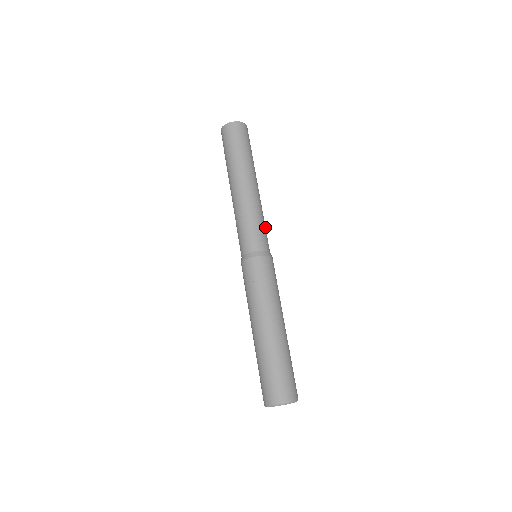
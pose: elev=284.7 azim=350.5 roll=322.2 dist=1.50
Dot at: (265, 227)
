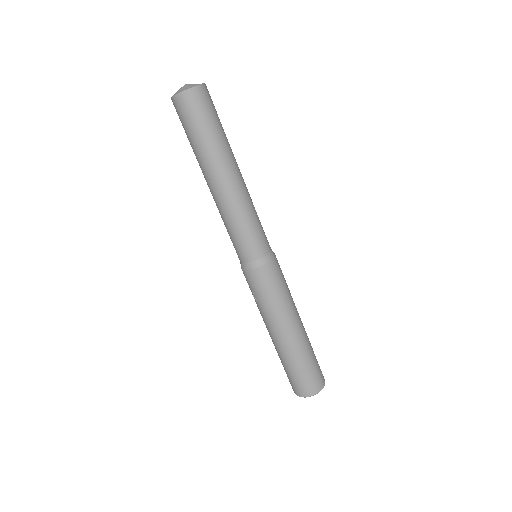
Dot at: (256, 225)
